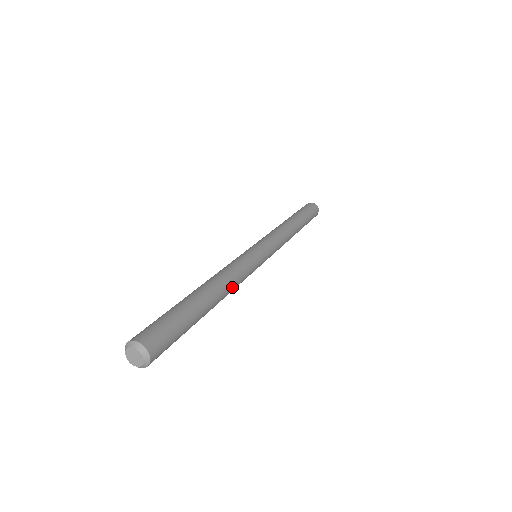
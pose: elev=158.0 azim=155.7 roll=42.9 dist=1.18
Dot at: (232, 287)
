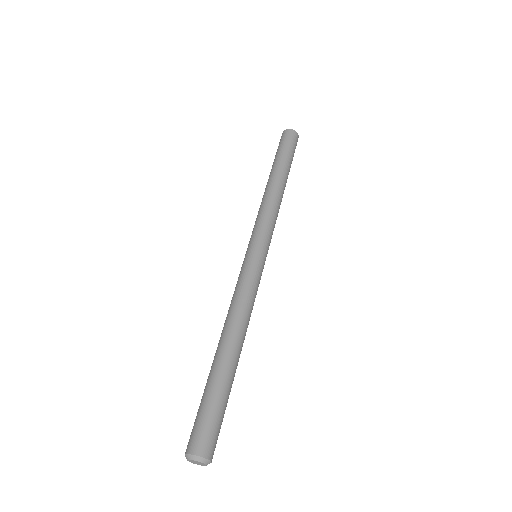
Dot at: (247, 321)
